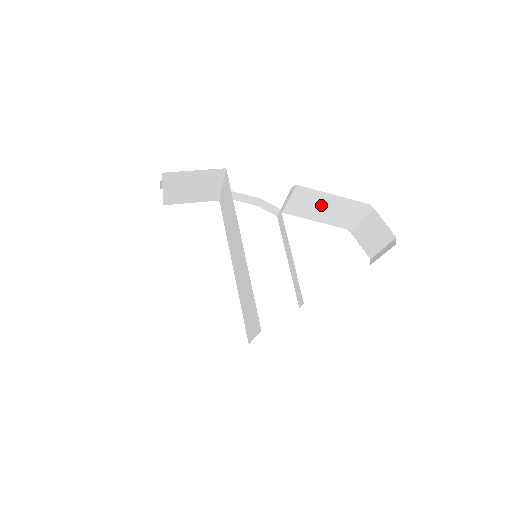
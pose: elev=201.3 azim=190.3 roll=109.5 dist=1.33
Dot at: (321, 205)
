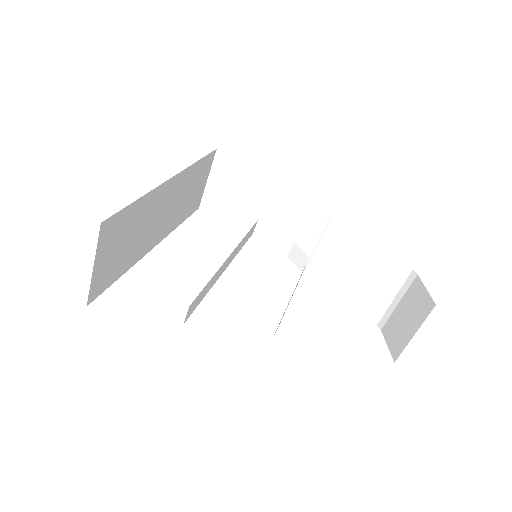
Dot at: (356, 264)
